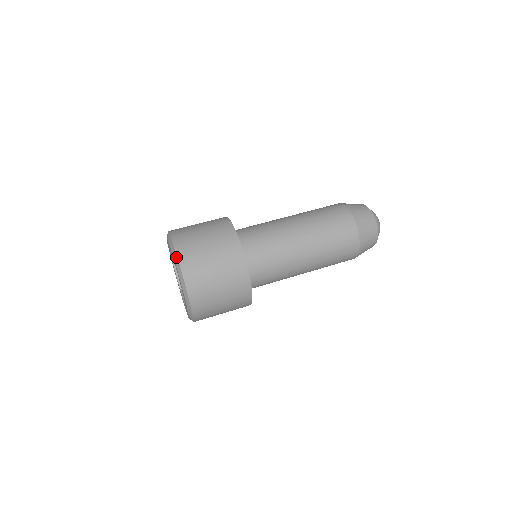
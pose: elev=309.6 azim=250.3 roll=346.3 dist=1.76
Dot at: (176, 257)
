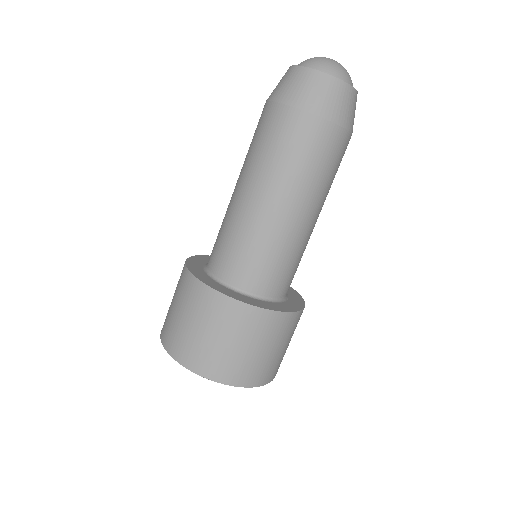
Dot at: occluded
